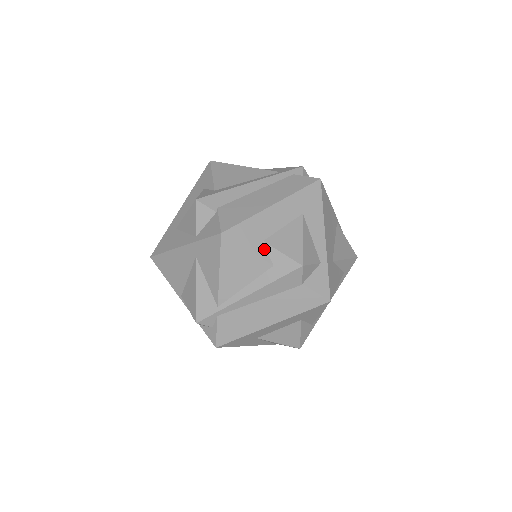
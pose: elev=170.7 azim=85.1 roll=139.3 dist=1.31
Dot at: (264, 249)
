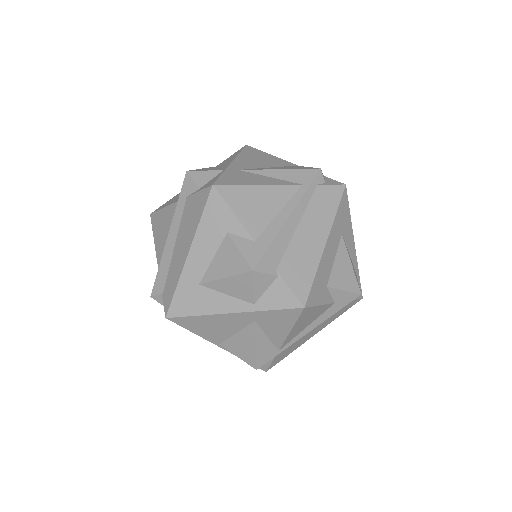
Dot at: (328, 294)
